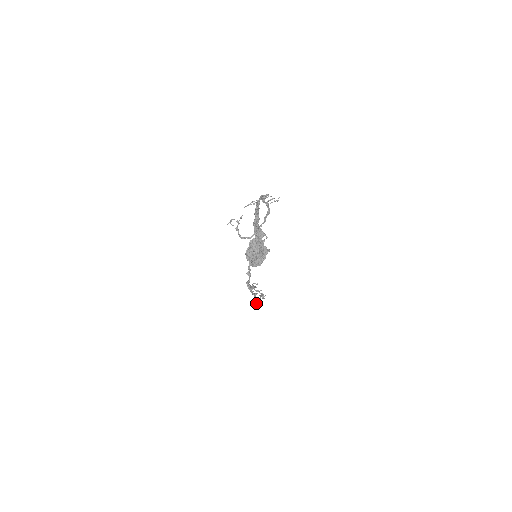
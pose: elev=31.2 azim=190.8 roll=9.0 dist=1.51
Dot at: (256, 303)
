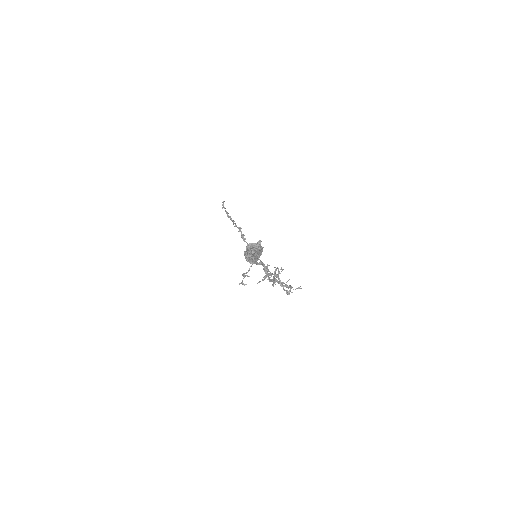
Dot at: occluded
